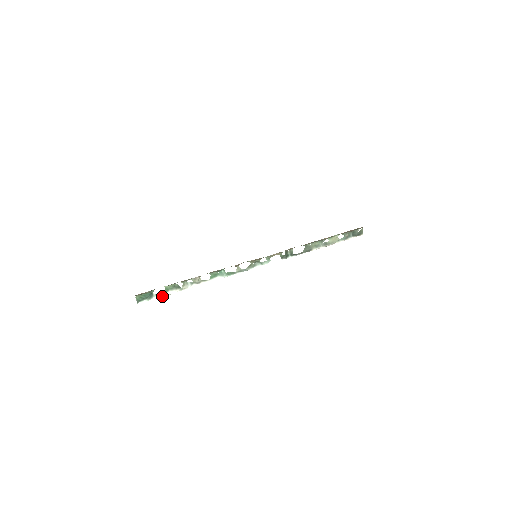
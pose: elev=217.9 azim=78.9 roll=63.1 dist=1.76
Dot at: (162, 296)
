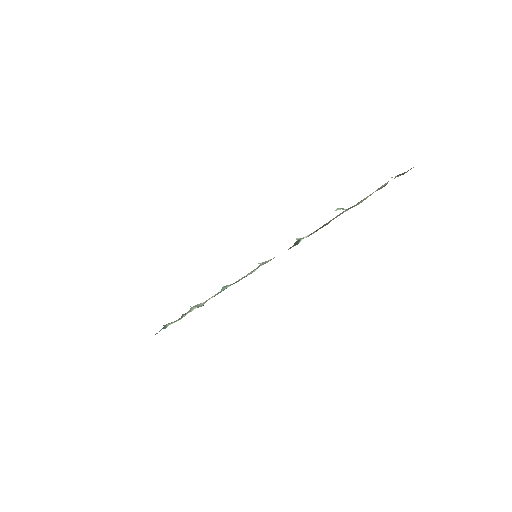
Dot at: occluded
